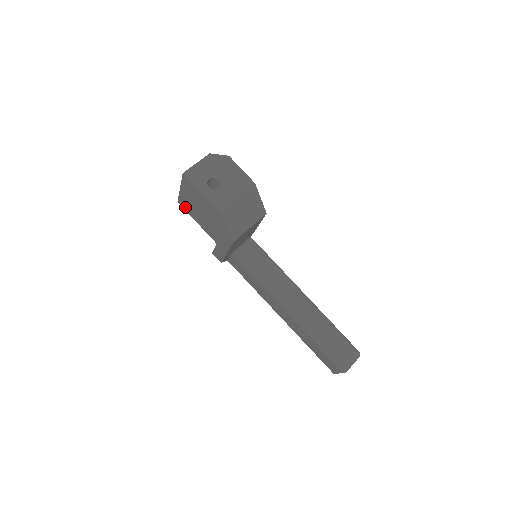
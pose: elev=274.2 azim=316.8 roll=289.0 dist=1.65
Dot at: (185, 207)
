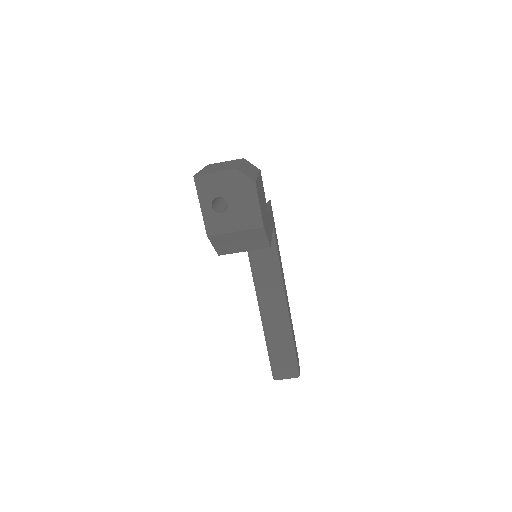
Dot at: occluded
